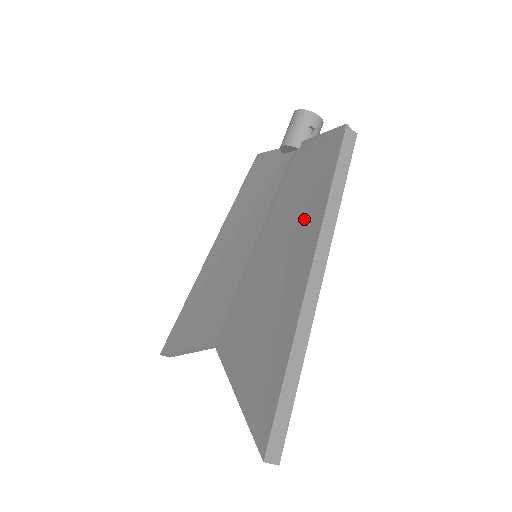
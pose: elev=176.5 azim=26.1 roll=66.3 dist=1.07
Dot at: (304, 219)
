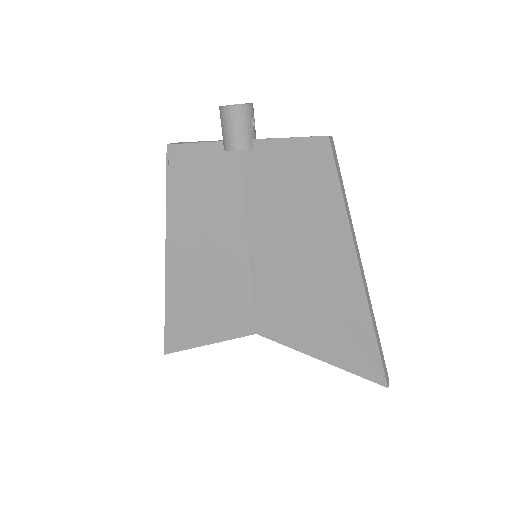
Dot at: (320, 228)
